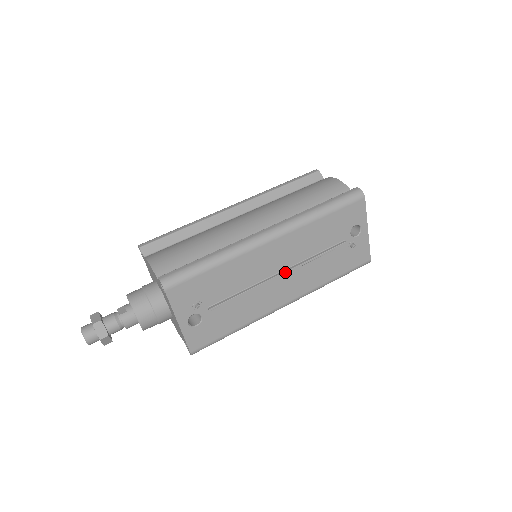
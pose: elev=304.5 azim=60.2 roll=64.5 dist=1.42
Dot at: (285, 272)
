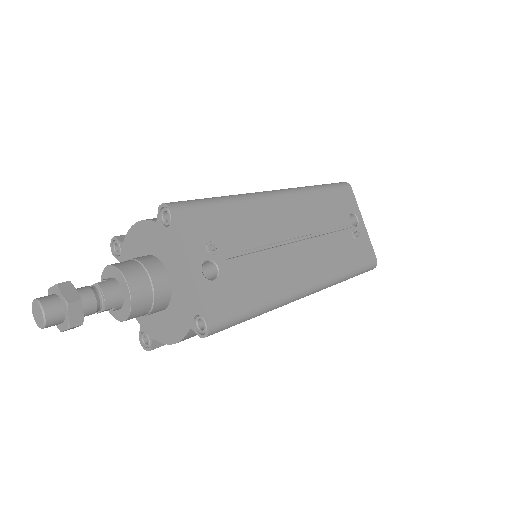
Dot at: (301, 237)
